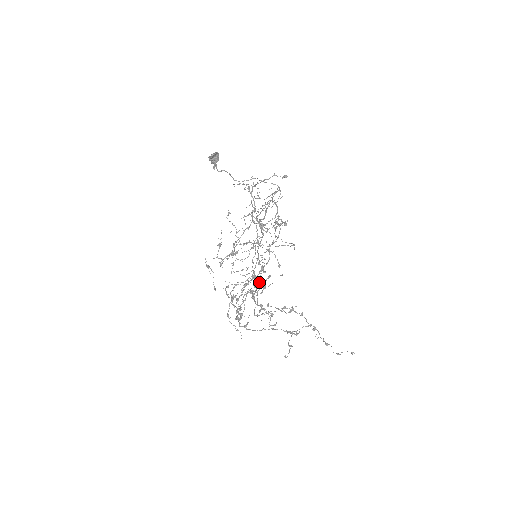
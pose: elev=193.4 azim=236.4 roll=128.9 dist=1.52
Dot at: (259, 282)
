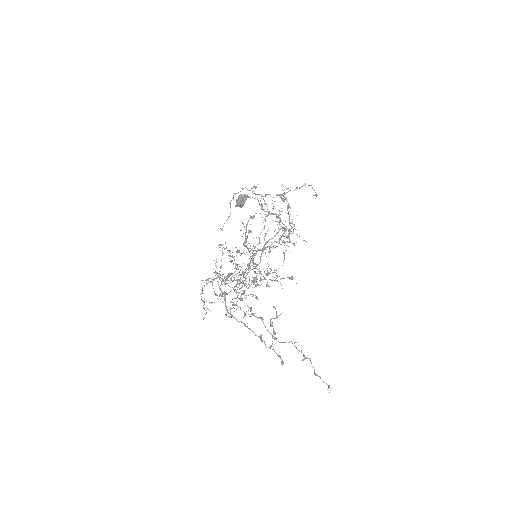
Dot at: occluded
